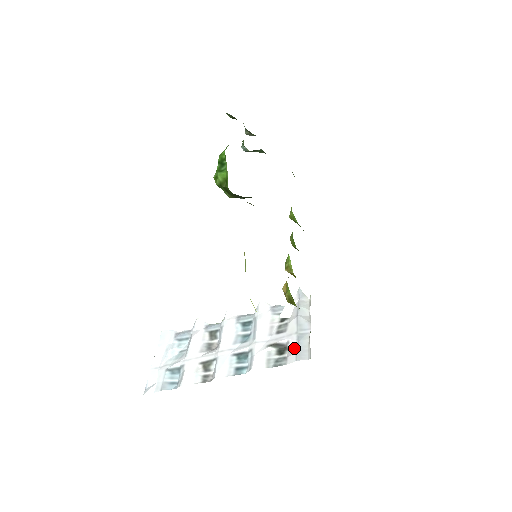
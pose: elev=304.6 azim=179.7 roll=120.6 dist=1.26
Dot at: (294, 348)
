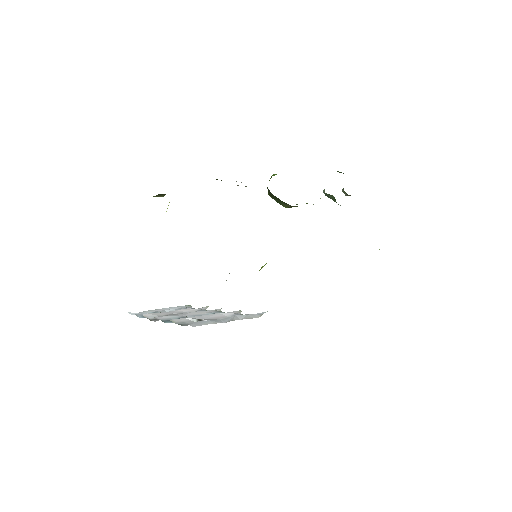
Dot at: occluded
